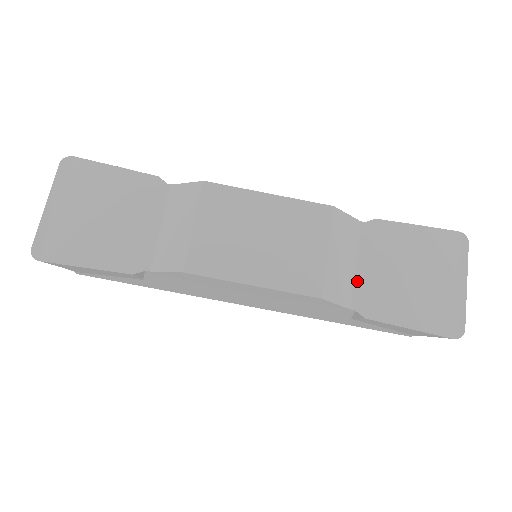
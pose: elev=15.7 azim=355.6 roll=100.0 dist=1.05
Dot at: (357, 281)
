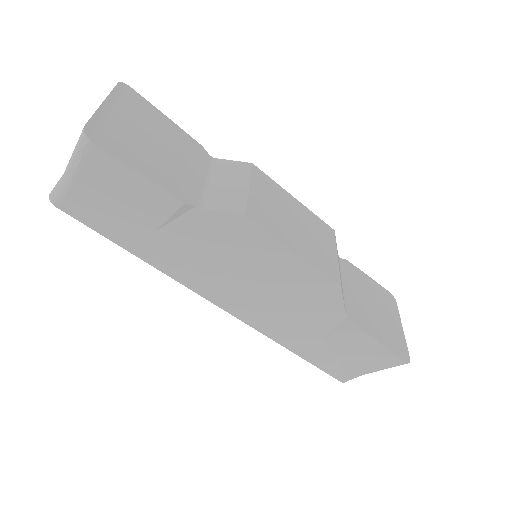
Dot at: (345, 295)
